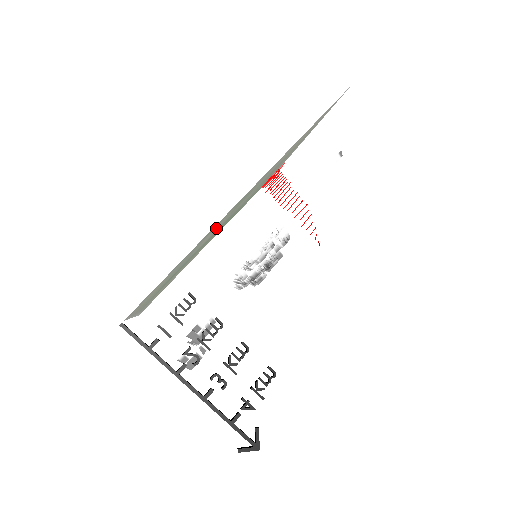
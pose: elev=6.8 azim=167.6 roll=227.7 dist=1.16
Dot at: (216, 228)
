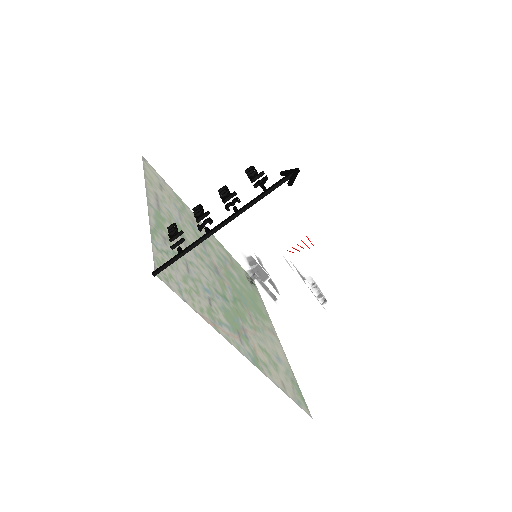
Dot at: (189, 254)
